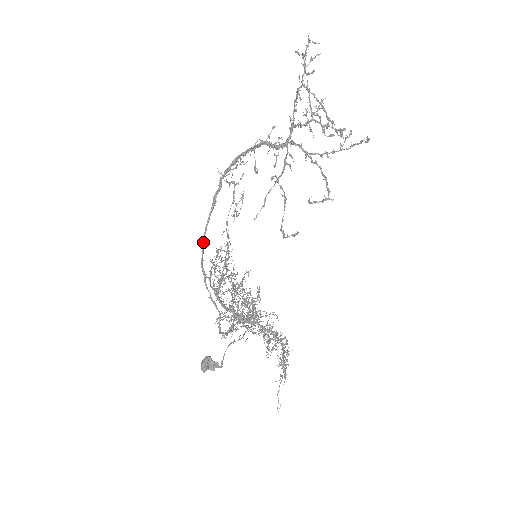
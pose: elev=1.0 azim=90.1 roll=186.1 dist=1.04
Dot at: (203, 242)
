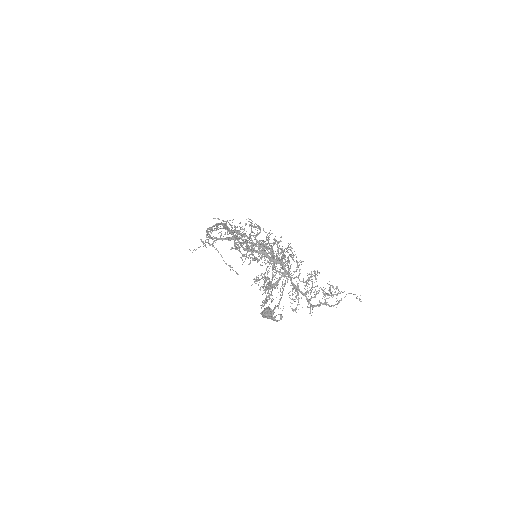
Dot at: (227, 226)
